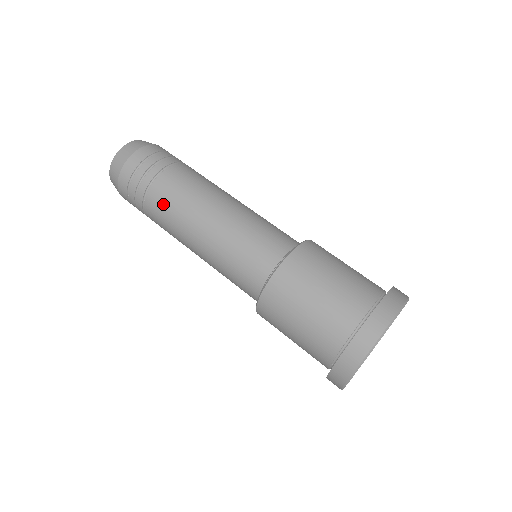
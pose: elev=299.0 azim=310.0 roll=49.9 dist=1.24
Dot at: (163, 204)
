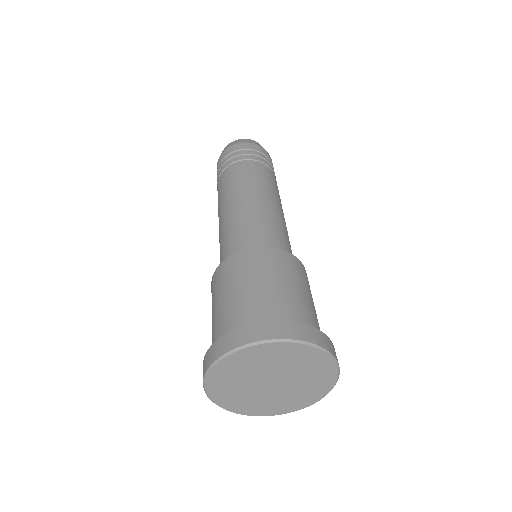
Dot at: (218, 195)
